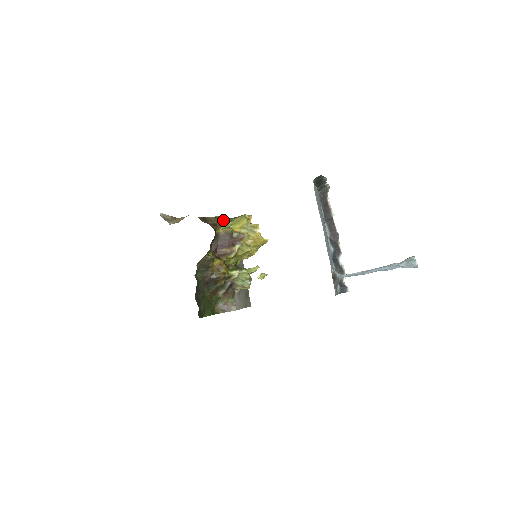
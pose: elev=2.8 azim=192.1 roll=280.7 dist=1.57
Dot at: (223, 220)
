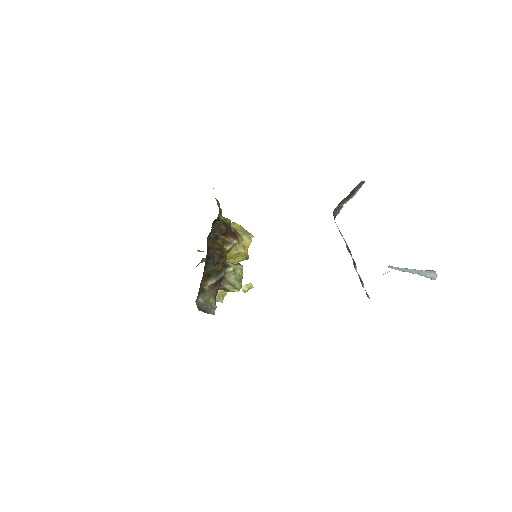
Dot at: occluded
